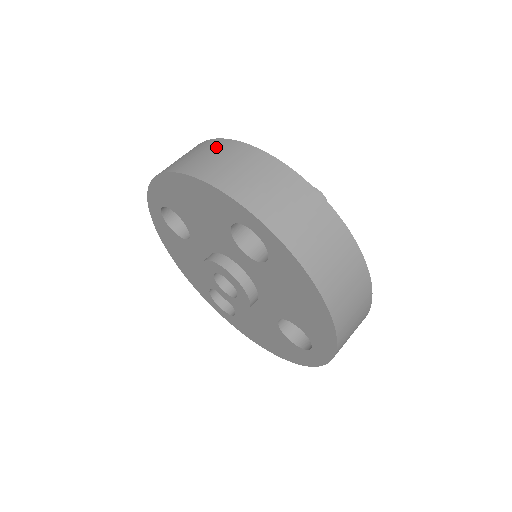
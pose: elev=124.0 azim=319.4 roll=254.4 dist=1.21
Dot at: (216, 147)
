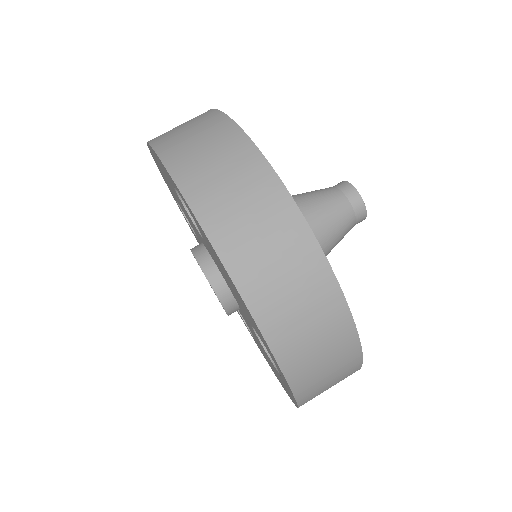
Dot at: occluded
